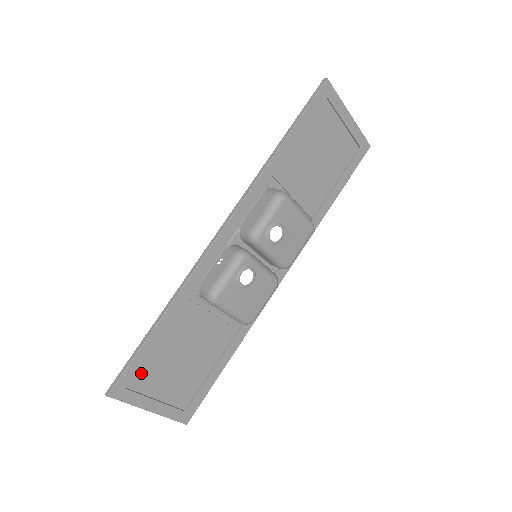
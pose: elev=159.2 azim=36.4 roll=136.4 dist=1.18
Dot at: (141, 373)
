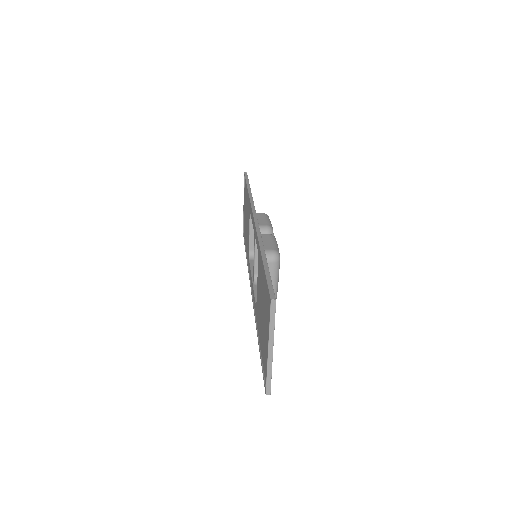
Dot at: occluded
